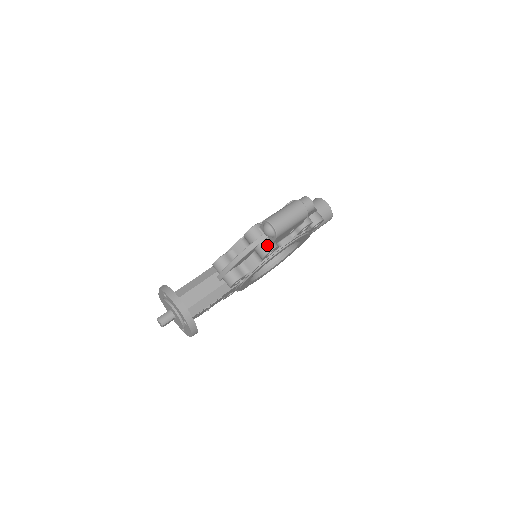
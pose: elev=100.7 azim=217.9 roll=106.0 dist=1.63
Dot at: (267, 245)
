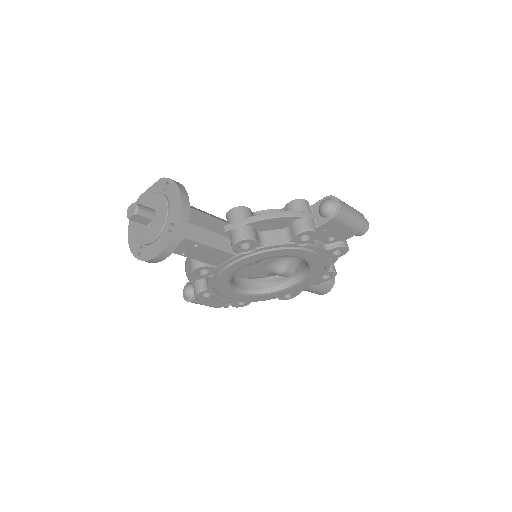
Dot at: (312, 223)
